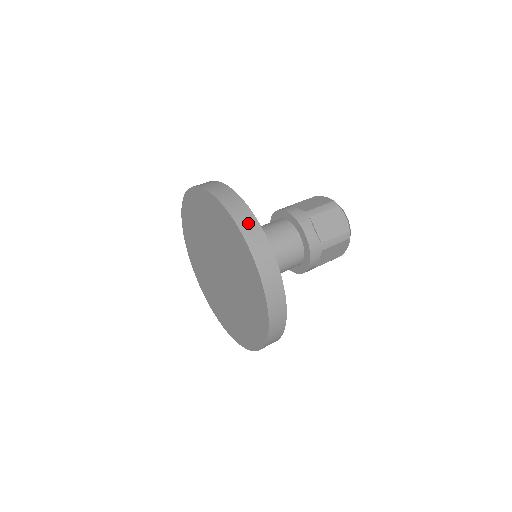
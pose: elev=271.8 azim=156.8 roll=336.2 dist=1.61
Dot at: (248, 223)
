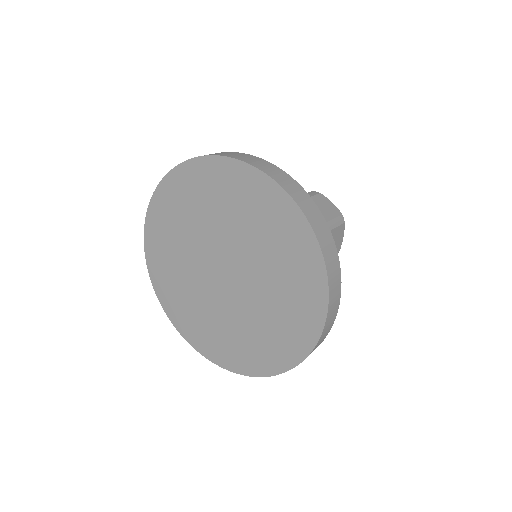
Dot at: (263, 164)
